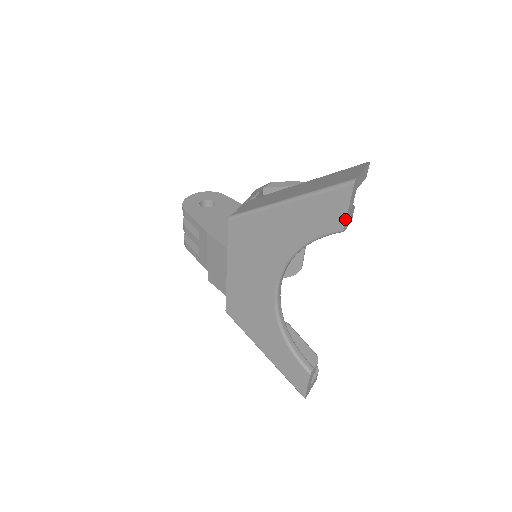
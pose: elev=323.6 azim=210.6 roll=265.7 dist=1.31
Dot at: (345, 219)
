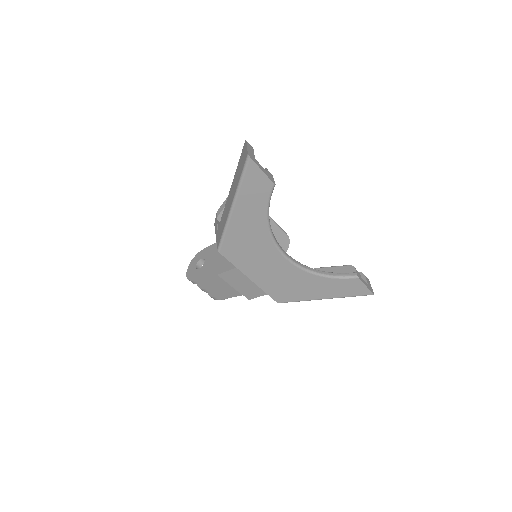
Dot at: (268, 178)
